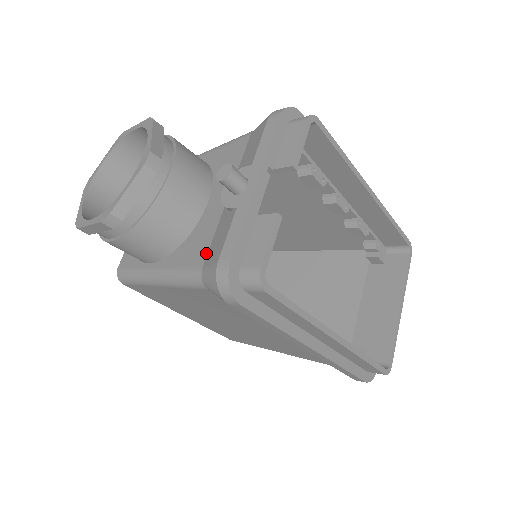
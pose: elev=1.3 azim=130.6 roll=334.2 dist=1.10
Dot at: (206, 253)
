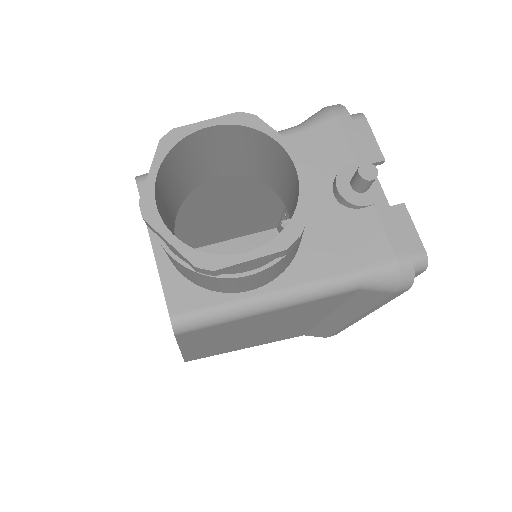
Dot at: (351, 255)
